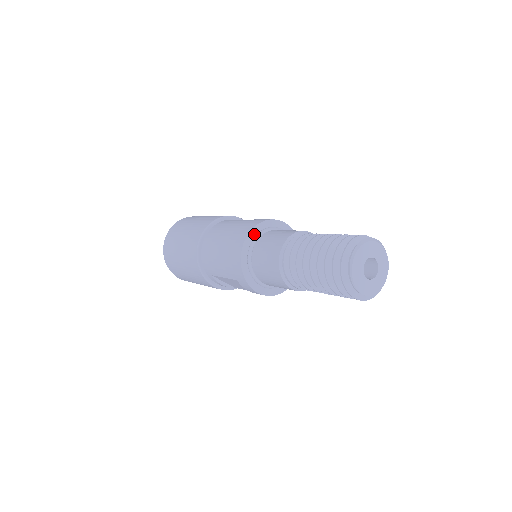
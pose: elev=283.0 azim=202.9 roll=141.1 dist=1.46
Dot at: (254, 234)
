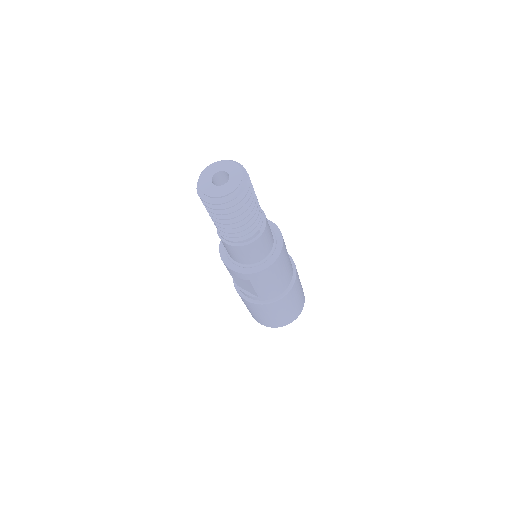
Dot at: occluded
